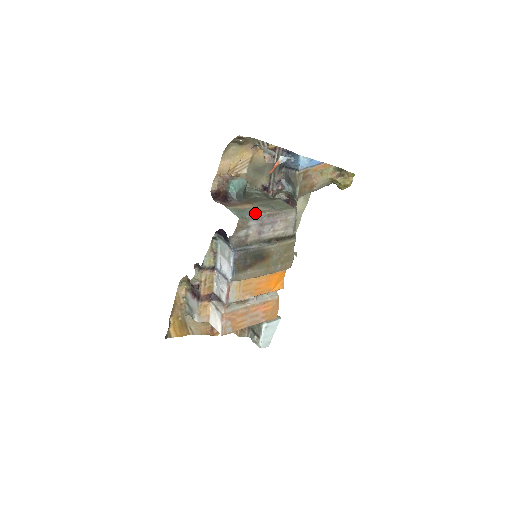
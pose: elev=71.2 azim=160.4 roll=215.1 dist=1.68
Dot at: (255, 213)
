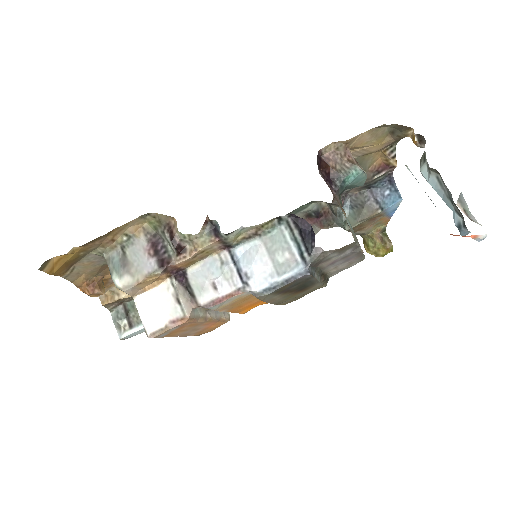
Dot at: occluded
